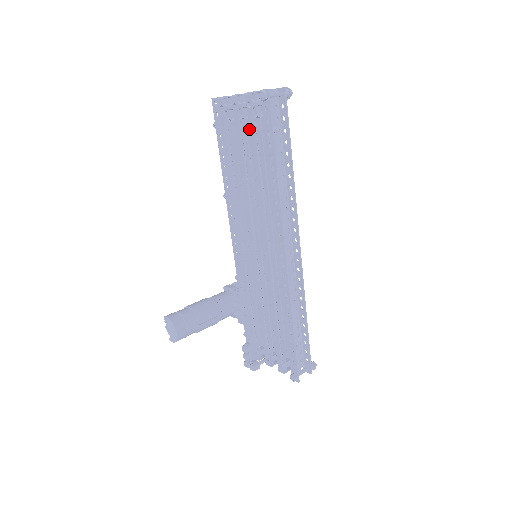
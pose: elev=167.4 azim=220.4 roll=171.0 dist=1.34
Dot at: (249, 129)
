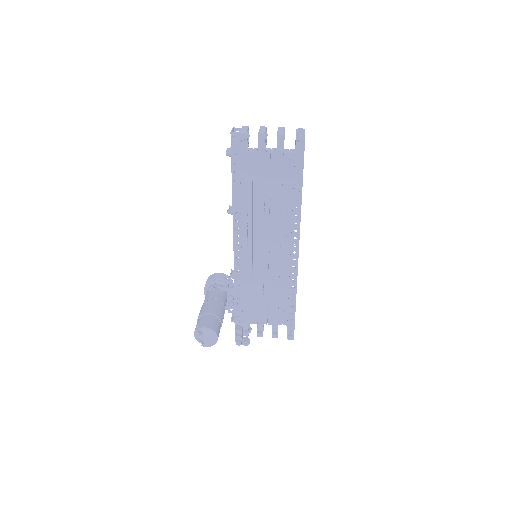
Dot at: (276, 161)
